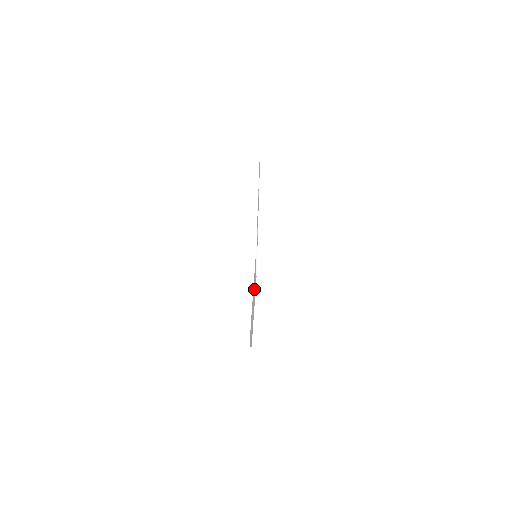
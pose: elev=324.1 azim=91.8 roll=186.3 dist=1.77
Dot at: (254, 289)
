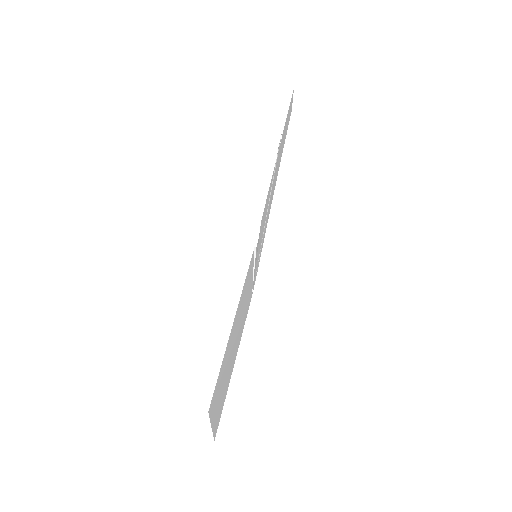
Dot at: (240, 317)
